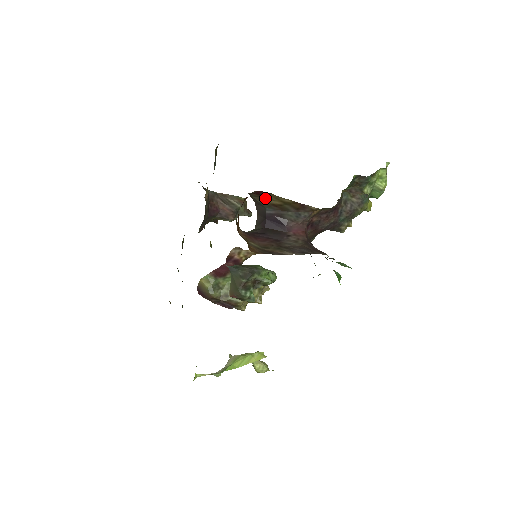
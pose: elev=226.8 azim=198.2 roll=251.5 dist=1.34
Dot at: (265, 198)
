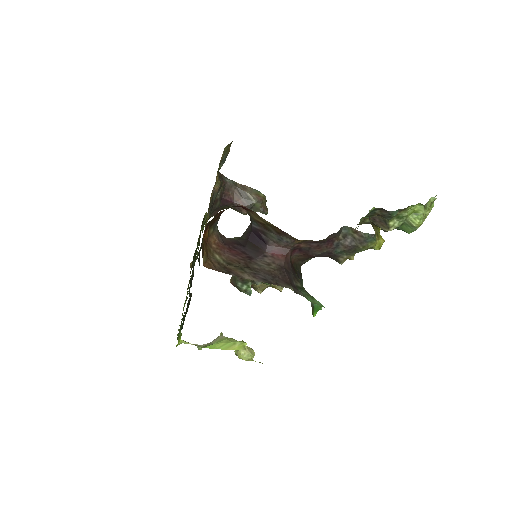
Dot at: (250, 213)
